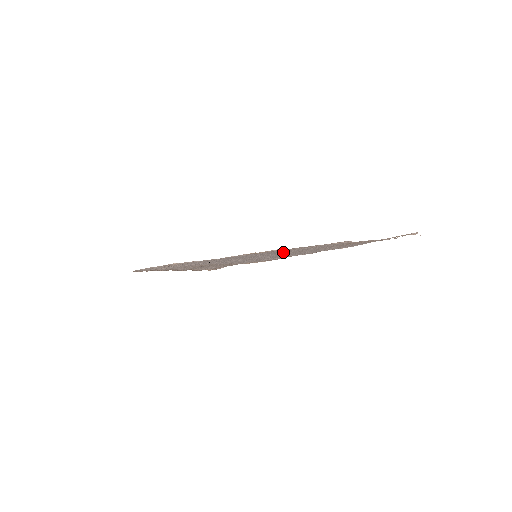
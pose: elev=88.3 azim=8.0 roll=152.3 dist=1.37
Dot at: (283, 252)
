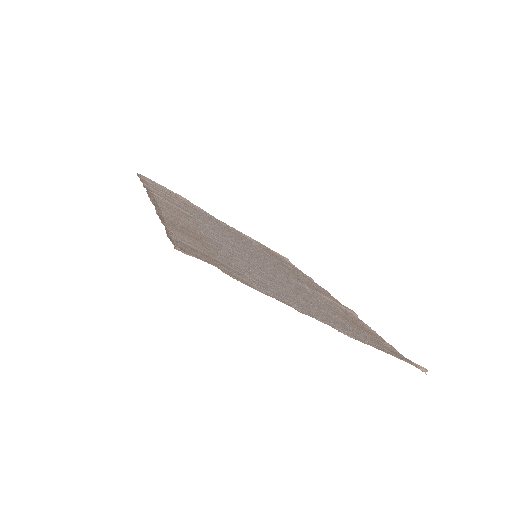
Dot at: (283, 275)
